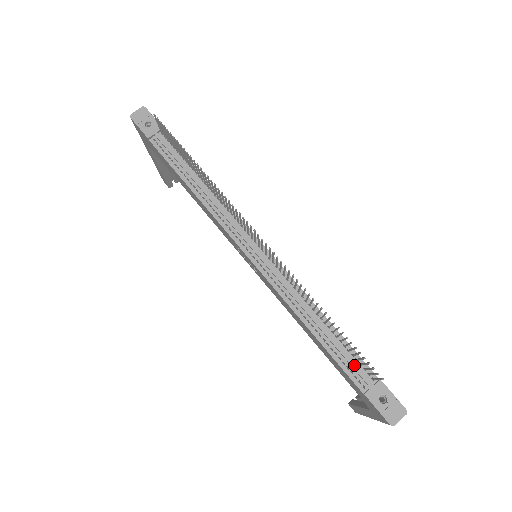
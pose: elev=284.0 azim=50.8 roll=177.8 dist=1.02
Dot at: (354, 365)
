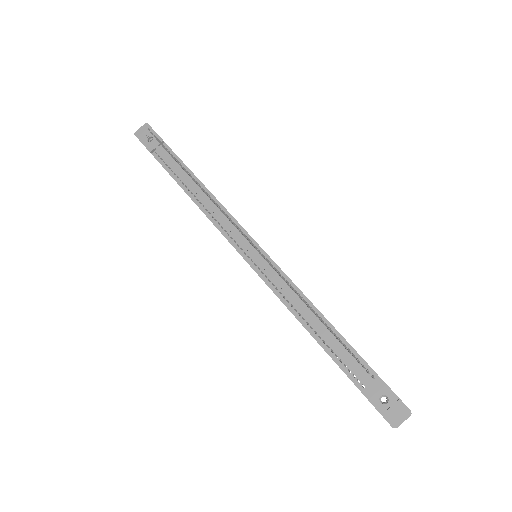
Dot at: (351, 363)
